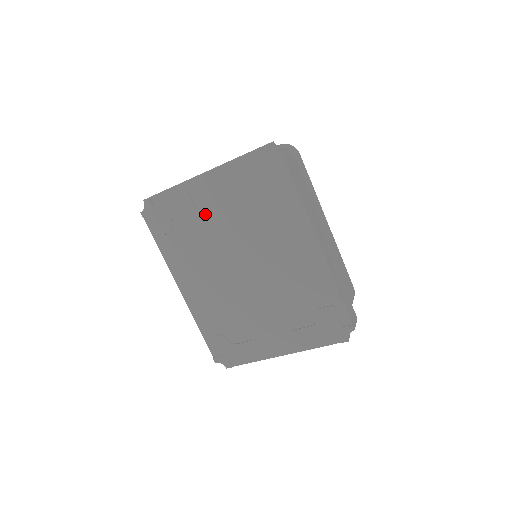
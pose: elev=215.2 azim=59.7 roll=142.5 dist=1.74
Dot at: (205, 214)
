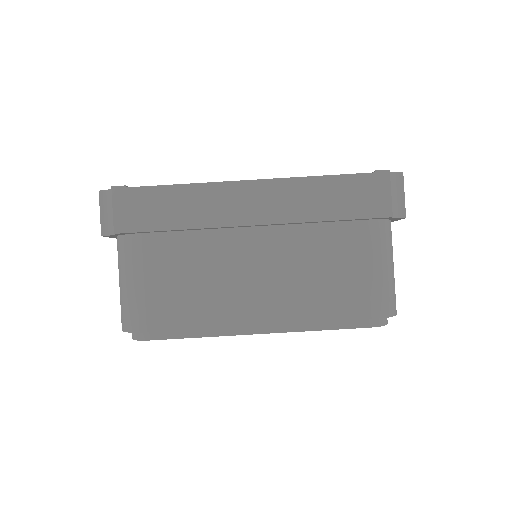
Dot at: occluded
